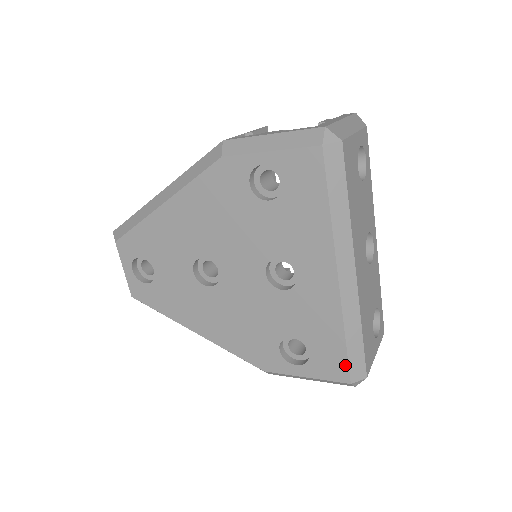
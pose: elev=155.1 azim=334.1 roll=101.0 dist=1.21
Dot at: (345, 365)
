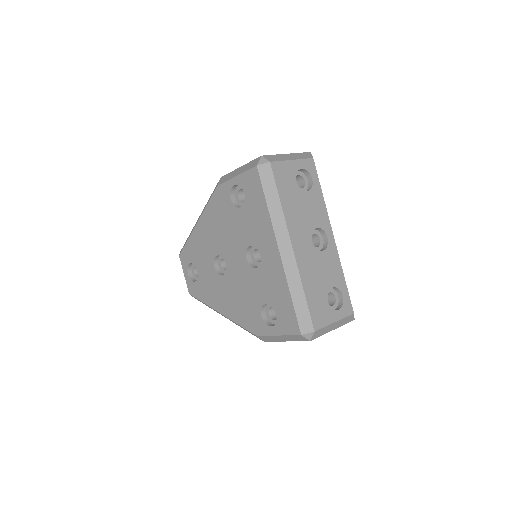
Dot at: (295, 319)
